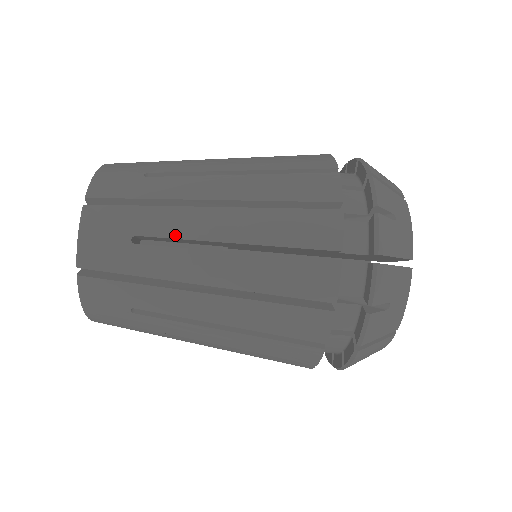
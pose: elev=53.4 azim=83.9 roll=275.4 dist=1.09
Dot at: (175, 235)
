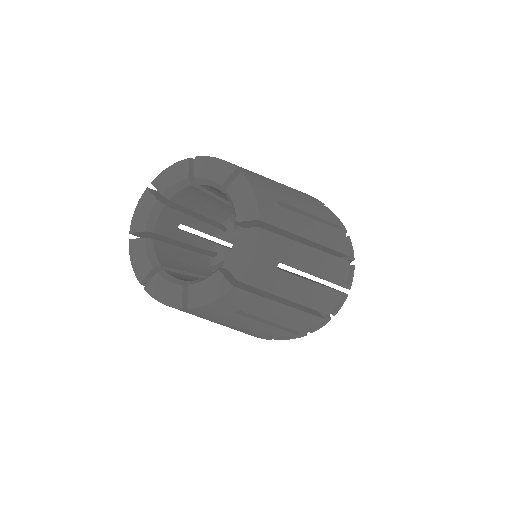
Dot at: (258, 315)
